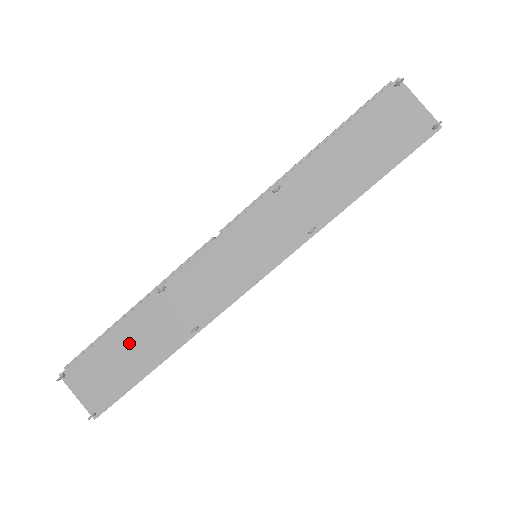
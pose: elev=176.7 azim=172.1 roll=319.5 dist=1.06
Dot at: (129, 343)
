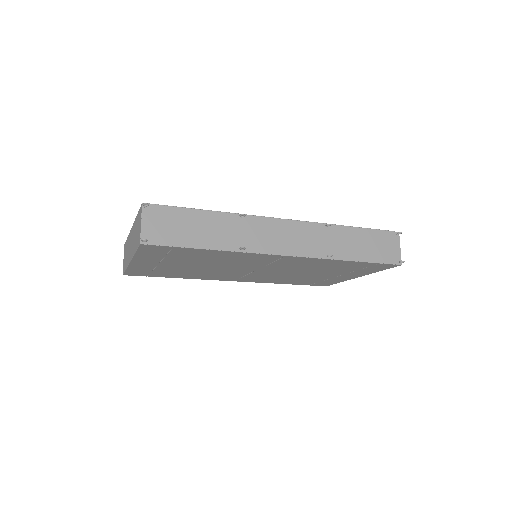
Dot at: (200, 224)
